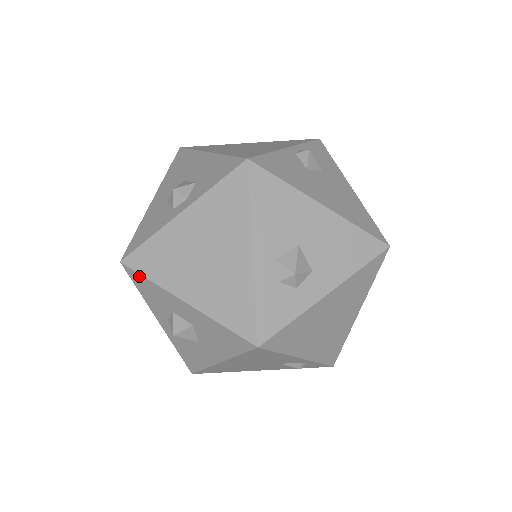
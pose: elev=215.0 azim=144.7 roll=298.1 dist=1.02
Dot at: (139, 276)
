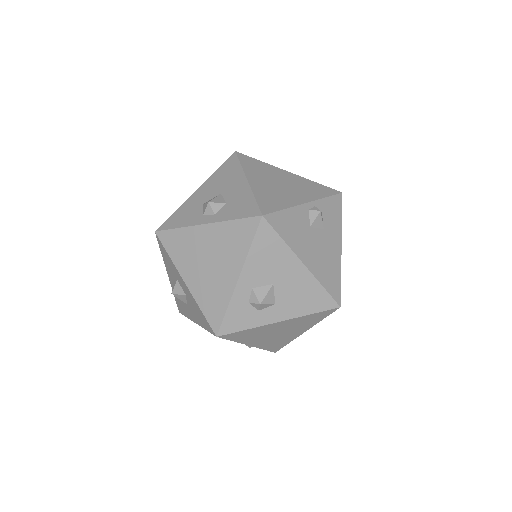
Dot at: (163, 248)
